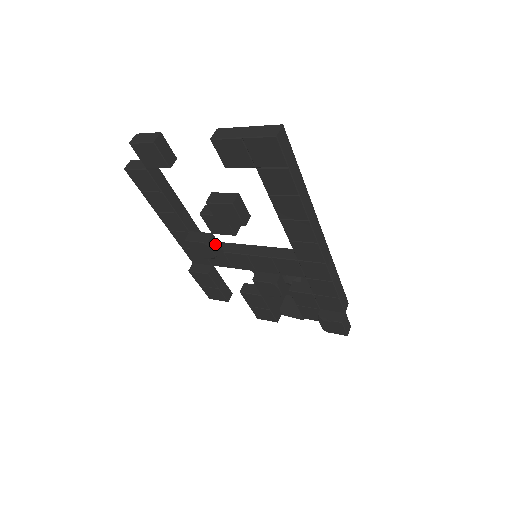
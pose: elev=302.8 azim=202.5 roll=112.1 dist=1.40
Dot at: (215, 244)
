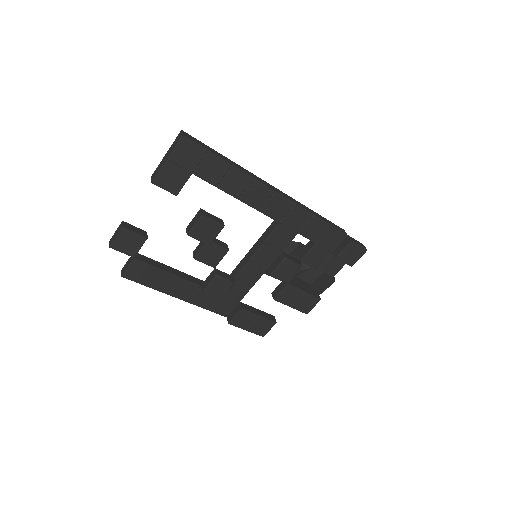
Dot at: (223, 274)
